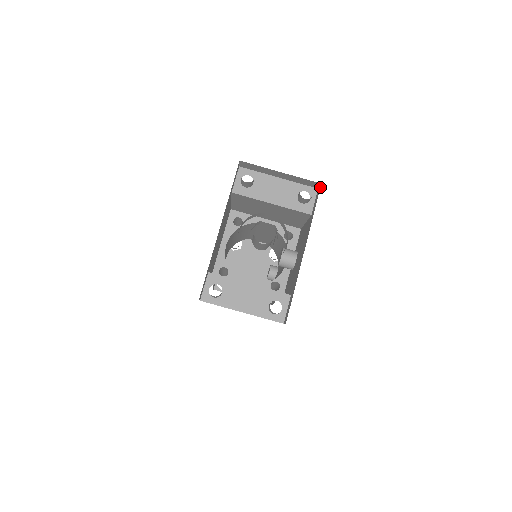
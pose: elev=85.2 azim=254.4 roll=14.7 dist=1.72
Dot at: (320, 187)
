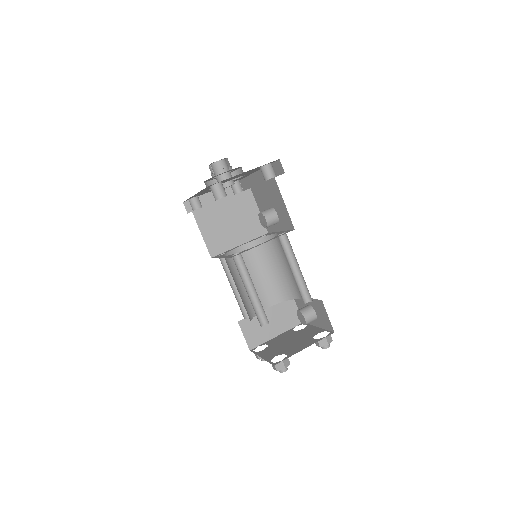
Dot at: (240, 180)
